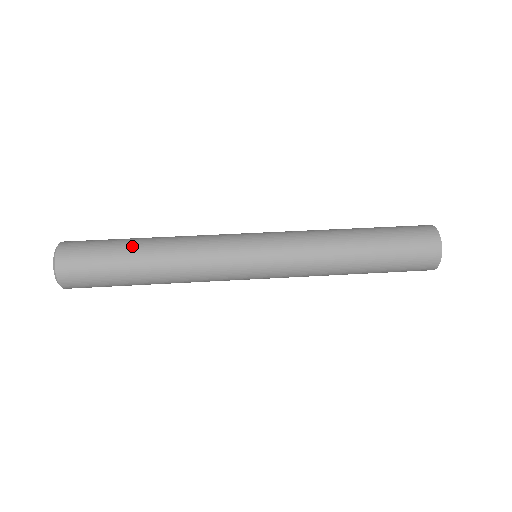
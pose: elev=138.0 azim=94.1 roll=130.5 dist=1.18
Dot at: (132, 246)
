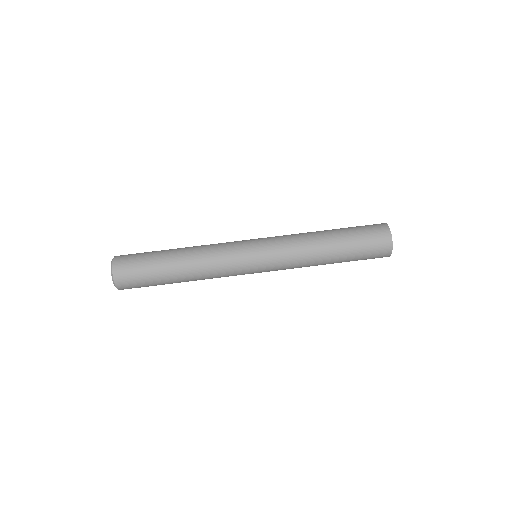
Dot at: (167, 271)
